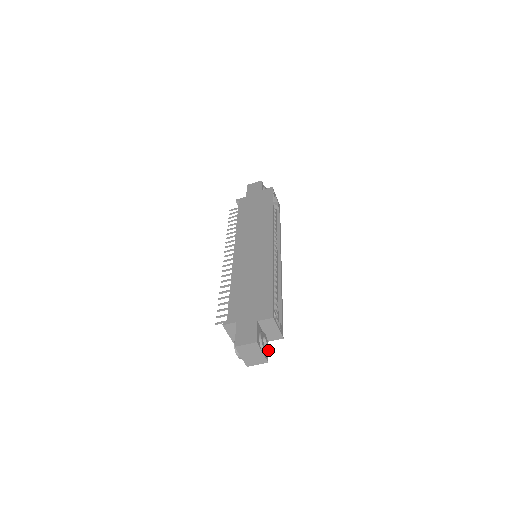
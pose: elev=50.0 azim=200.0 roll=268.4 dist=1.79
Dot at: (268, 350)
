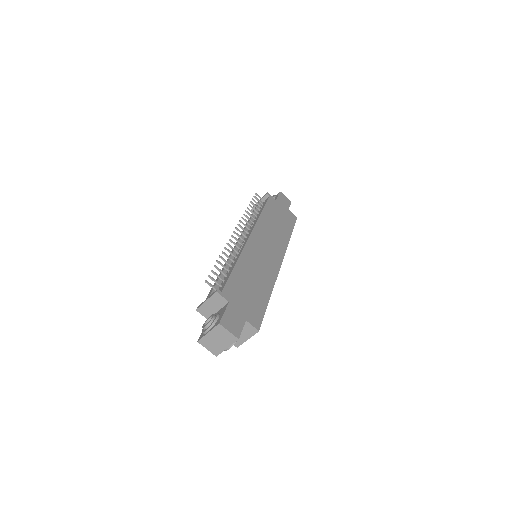
Dot at: occluded
